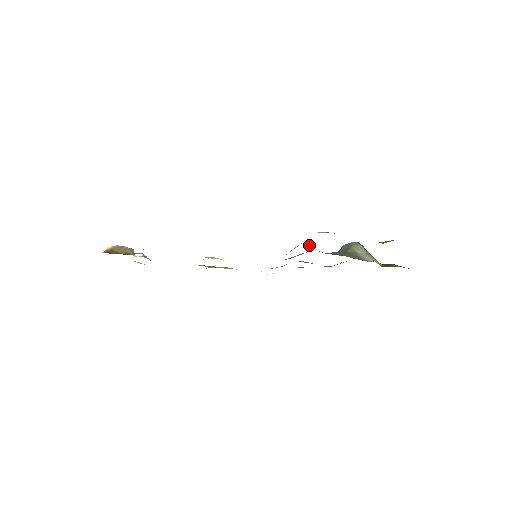
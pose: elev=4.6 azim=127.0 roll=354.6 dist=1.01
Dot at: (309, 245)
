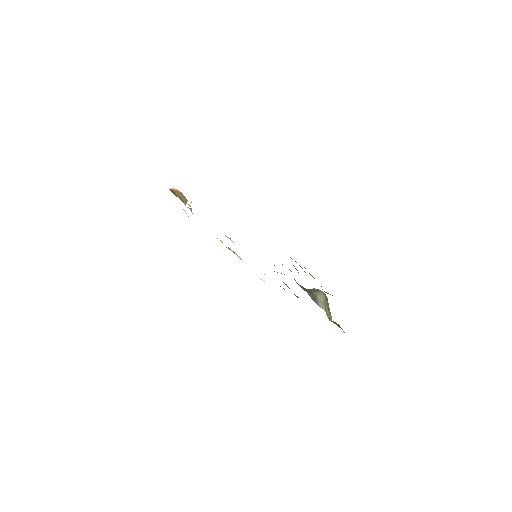
Dot at: occluded
